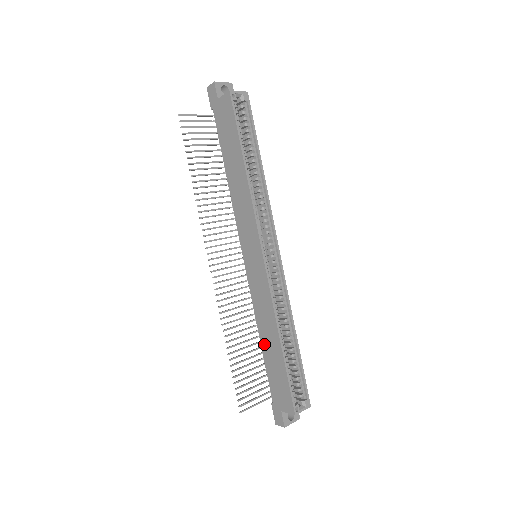
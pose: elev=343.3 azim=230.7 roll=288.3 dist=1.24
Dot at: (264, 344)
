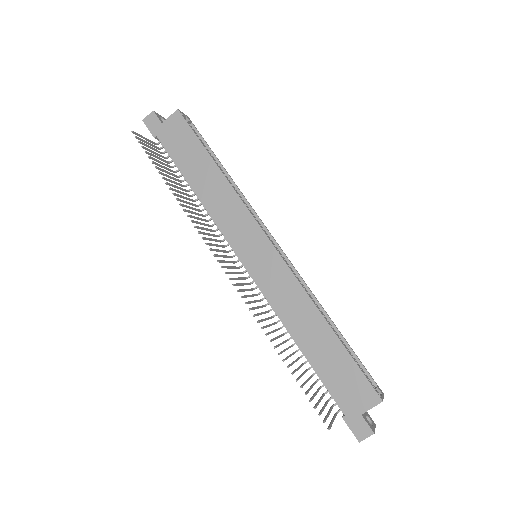
Dot at: (306, 345)
